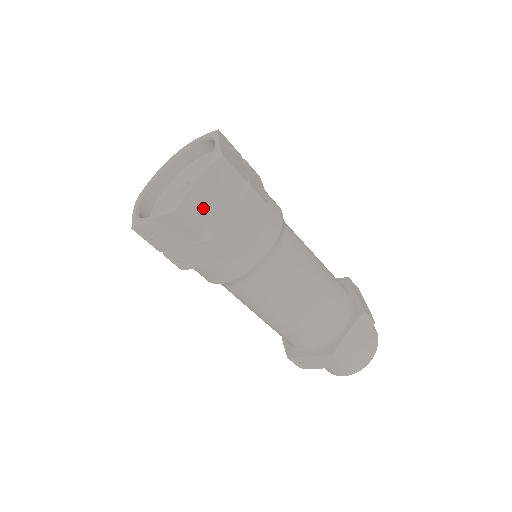
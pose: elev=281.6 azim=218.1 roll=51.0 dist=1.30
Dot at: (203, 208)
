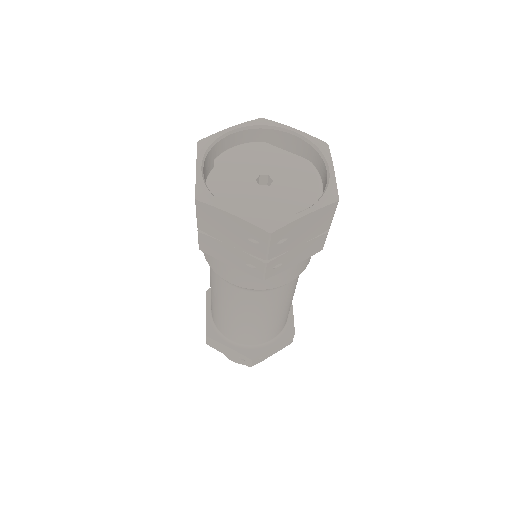
Dot at: occluded
